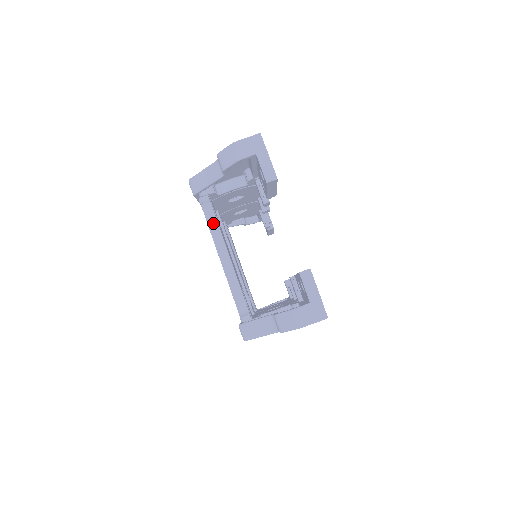
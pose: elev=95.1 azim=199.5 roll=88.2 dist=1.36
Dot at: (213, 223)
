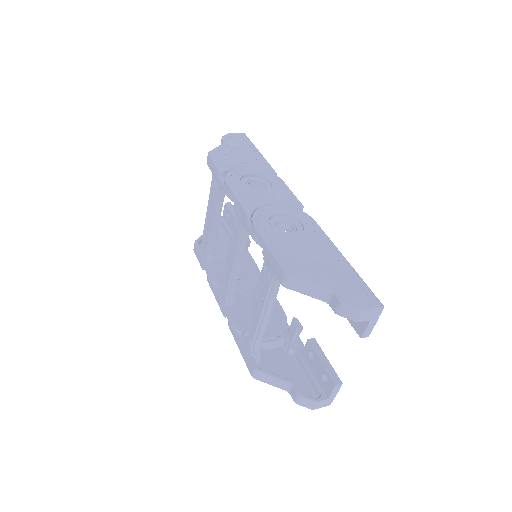
Dot at: (274, 292)
